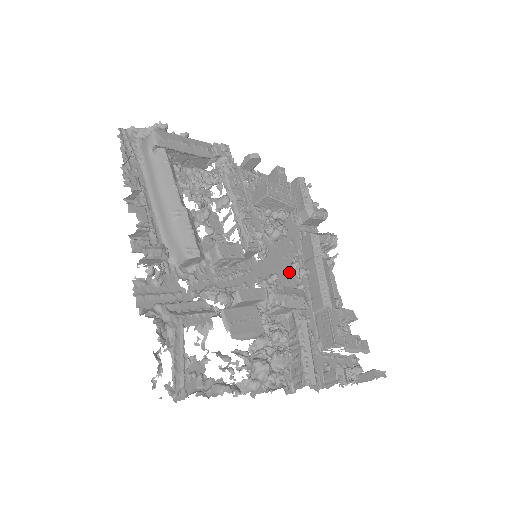
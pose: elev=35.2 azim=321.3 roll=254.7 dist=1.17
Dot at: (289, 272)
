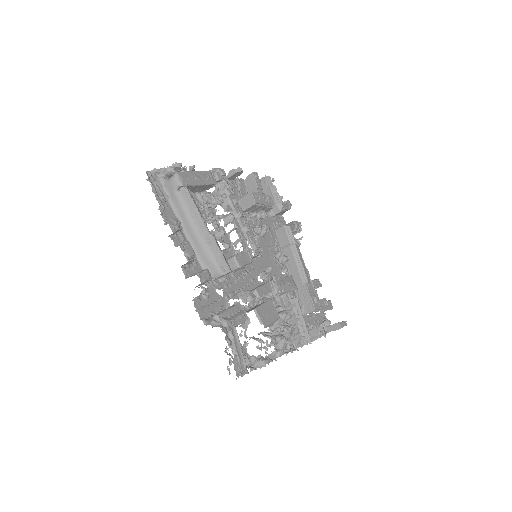
Dot at: (274, 260)
